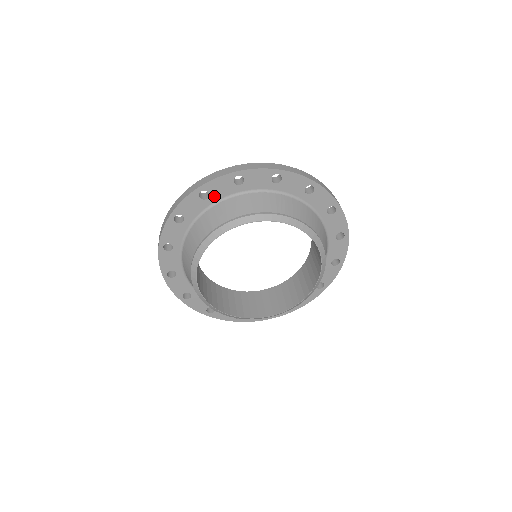
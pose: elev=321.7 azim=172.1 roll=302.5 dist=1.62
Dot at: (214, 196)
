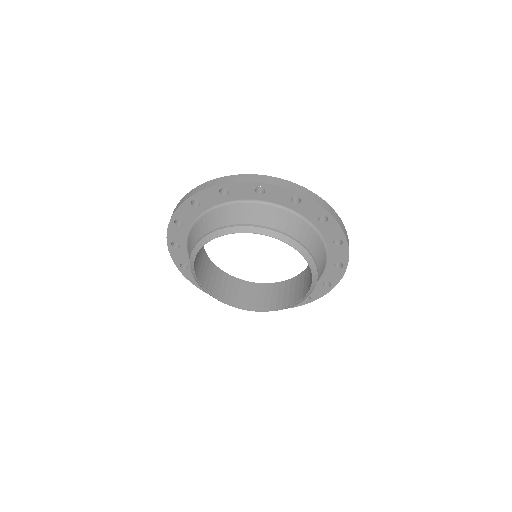
Dot at: (181, 241)
